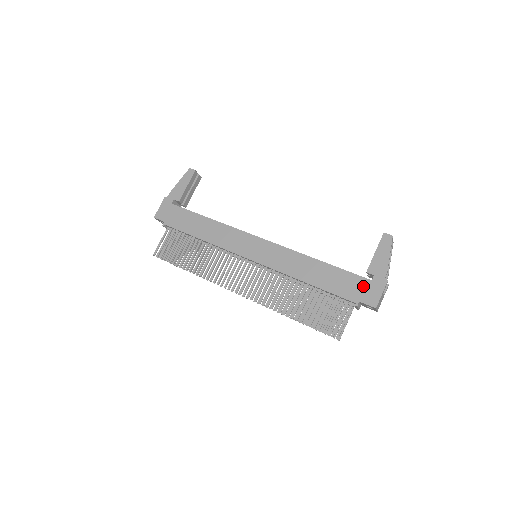
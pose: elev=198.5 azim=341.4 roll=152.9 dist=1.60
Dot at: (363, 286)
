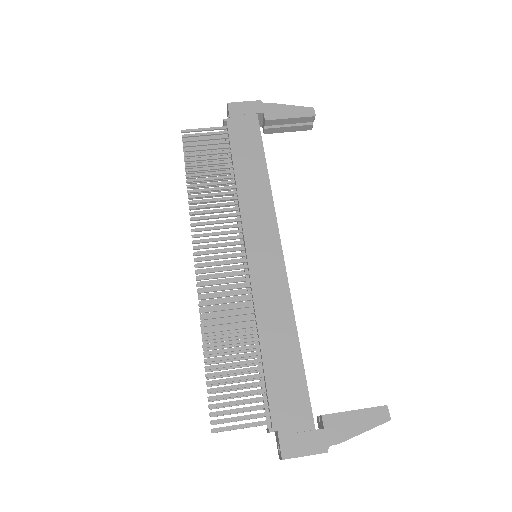
Dot at: (301, 423)
